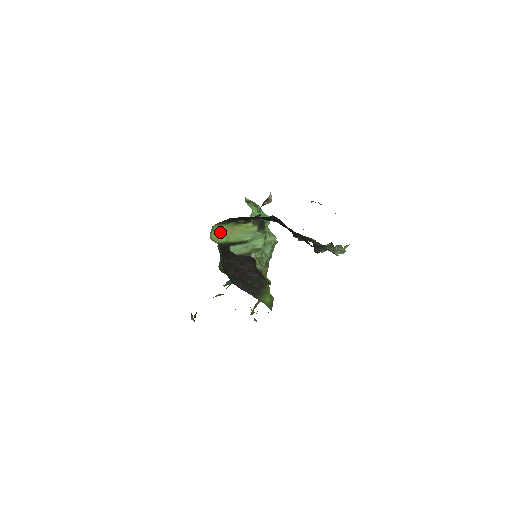
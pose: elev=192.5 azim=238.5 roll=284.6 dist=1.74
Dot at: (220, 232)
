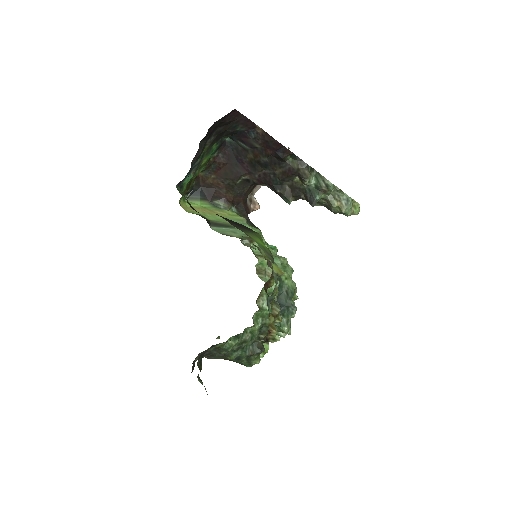
Dot at: (195, 209)
